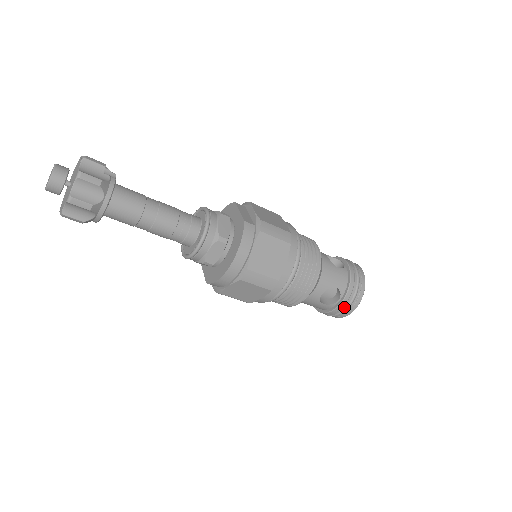
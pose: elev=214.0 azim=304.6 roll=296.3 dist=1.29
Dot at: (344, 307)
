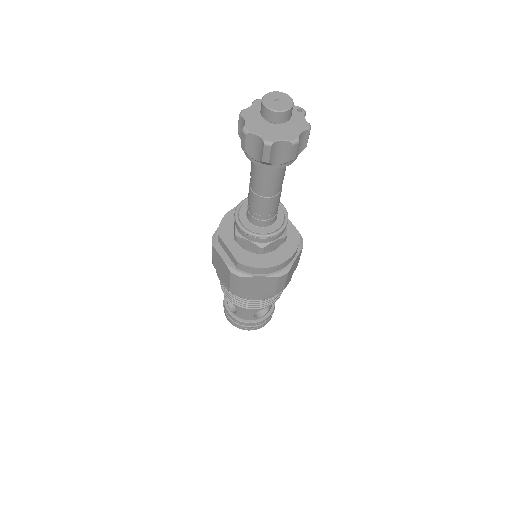
Dot at: (260, 323)
